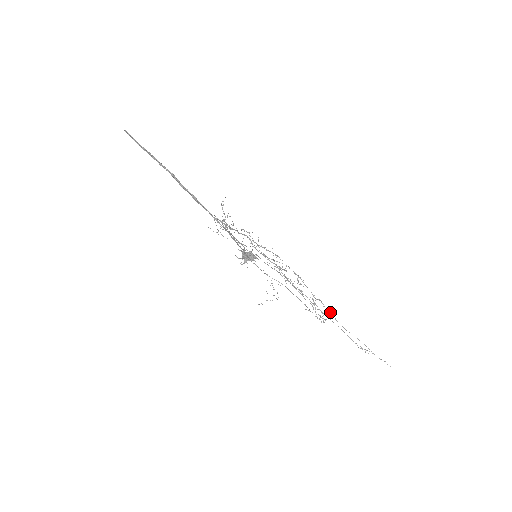
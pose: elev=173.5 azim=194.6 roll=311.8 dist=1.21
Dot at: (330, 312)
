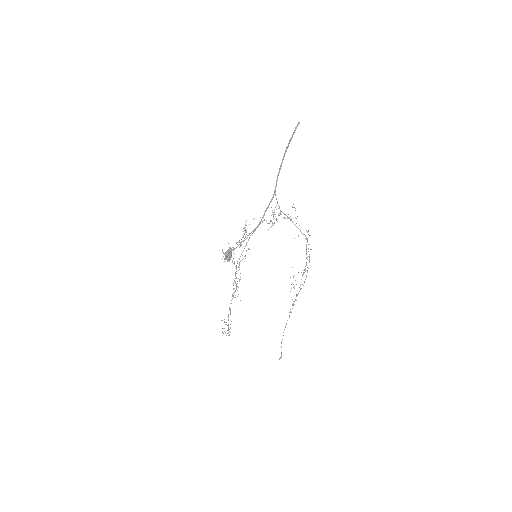
Dot at: occluded
